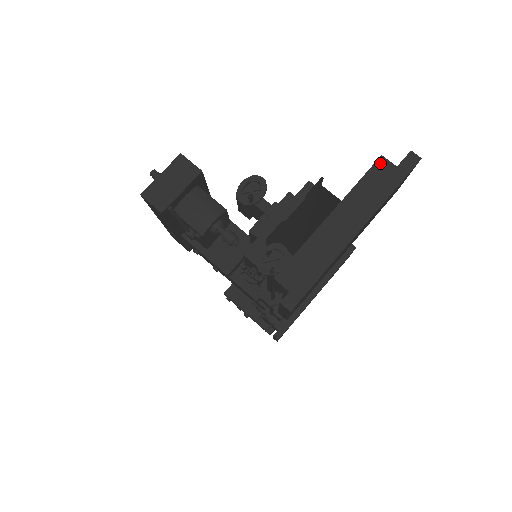
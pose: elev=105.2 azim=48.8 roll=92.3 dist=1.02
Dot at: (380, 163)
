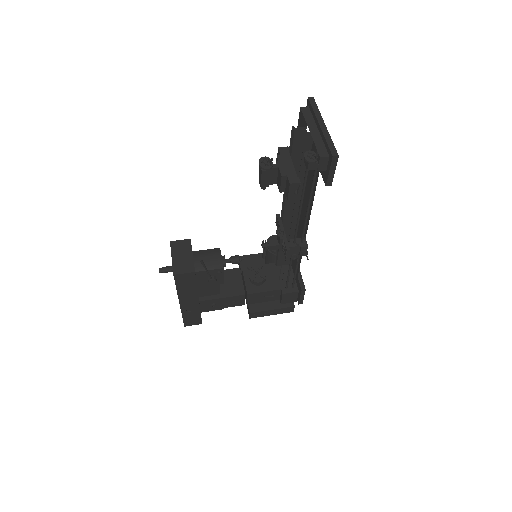
Dot at: (303, 109)
